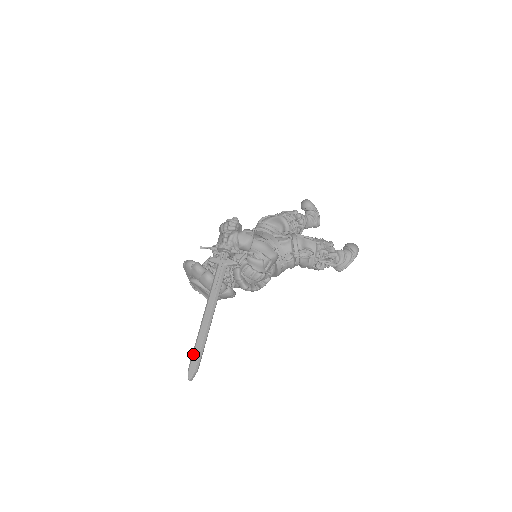
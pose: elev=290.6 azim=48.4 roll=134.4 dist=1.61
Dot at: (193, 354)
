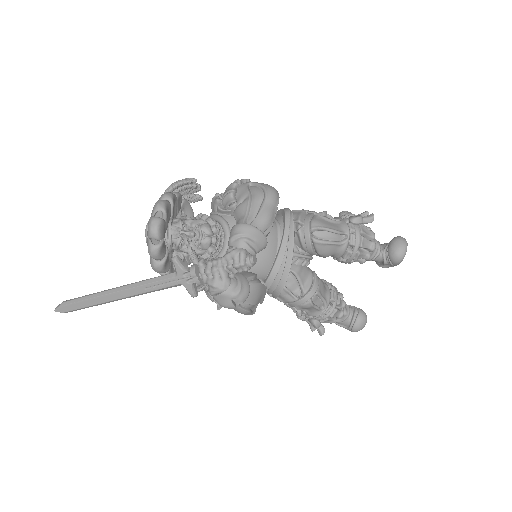
Dot at: (74, 303)
